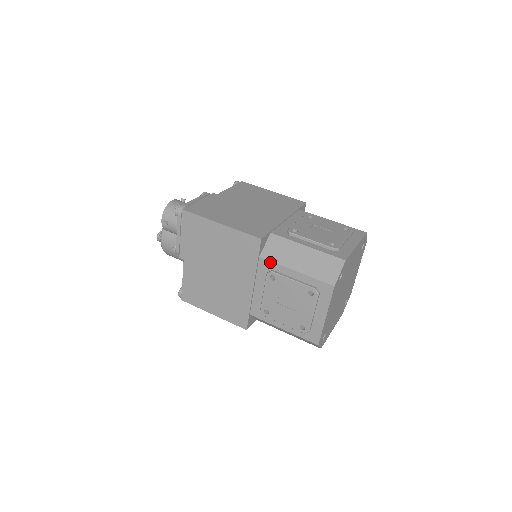
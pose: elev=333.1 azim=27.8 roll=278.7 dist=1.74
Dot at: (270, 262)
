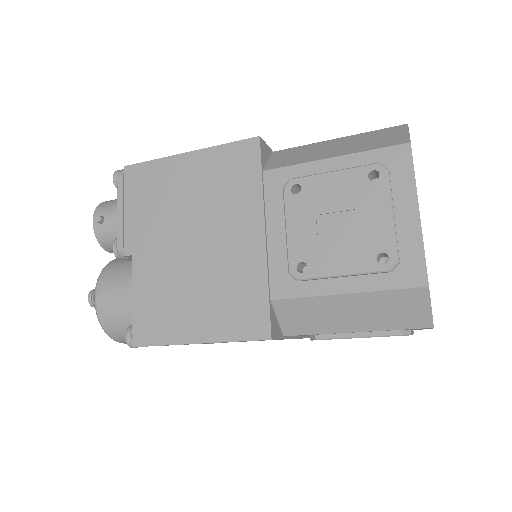
Dot at: (284, 169)
